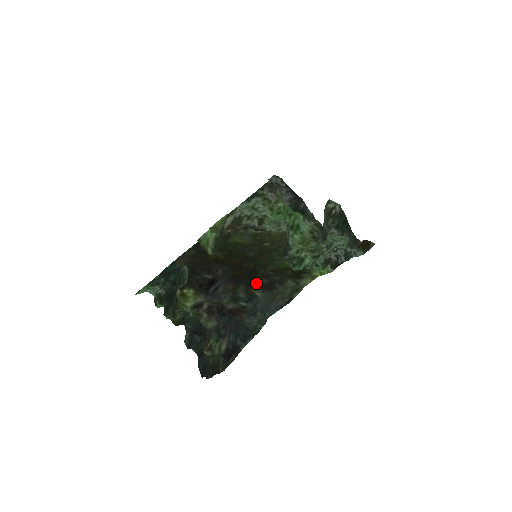
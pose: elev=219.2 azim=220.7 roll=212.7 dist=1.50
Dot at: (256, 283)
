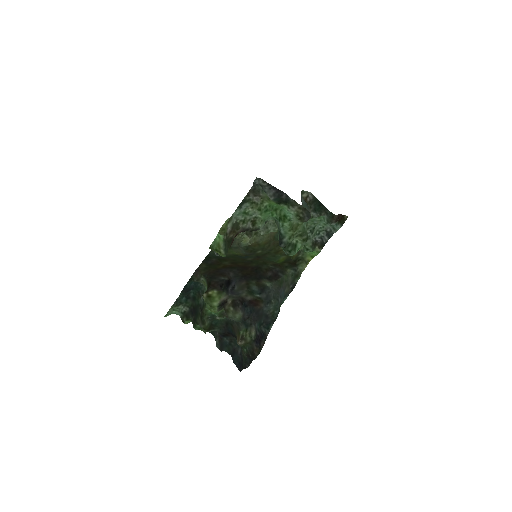
Dot at: (263, 277)
